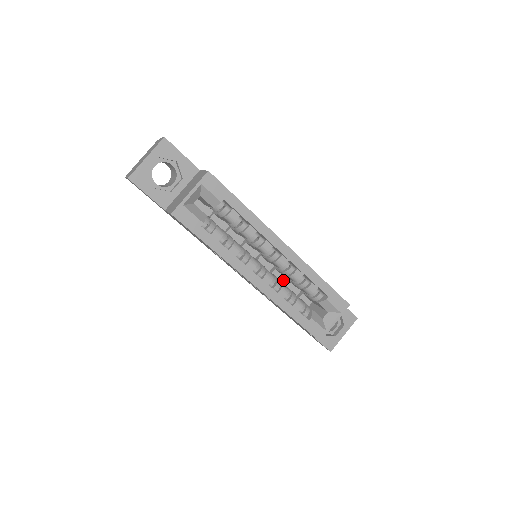
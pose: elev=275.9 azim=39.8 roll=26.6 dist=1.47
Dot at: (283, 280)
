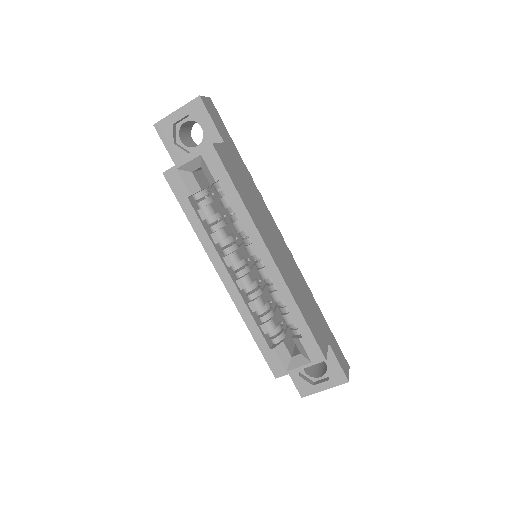
Dot at: occluded
